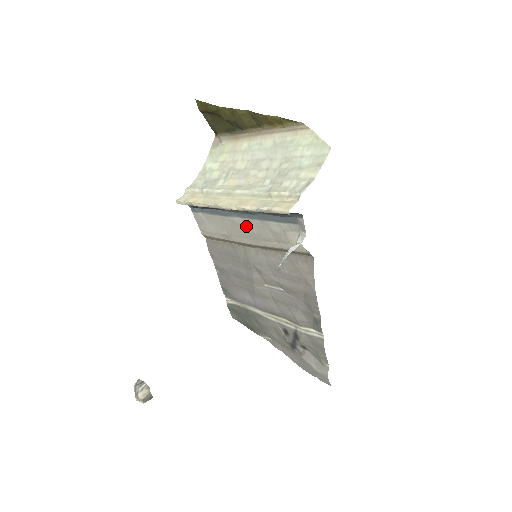
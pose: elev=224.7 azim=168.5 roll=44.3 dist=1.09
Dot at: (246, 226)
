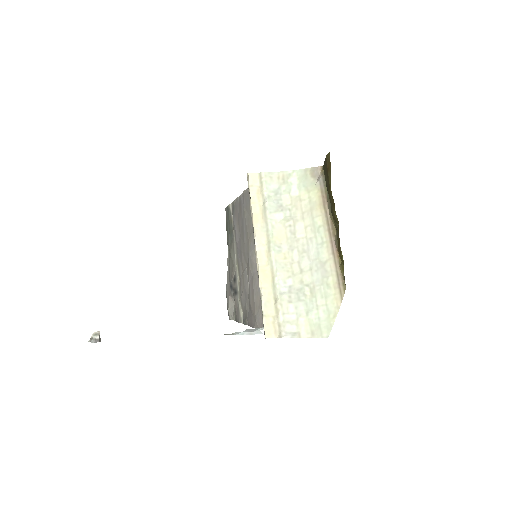
Dot at: occluded
